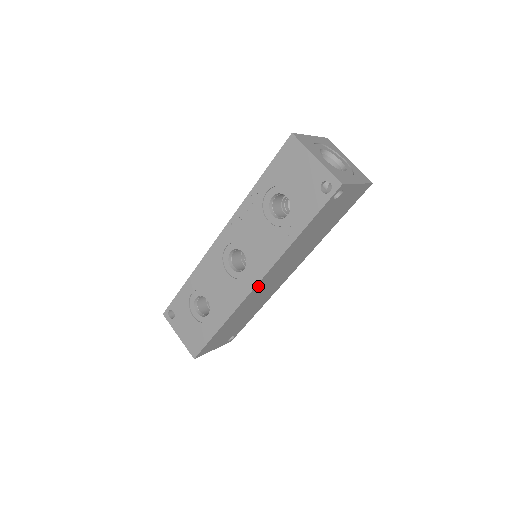
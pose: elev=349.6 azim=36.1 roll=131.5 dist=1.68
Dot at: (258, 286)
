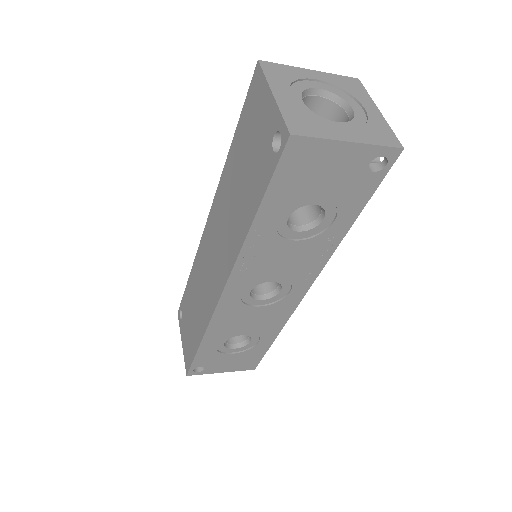
Dot at: occluded
